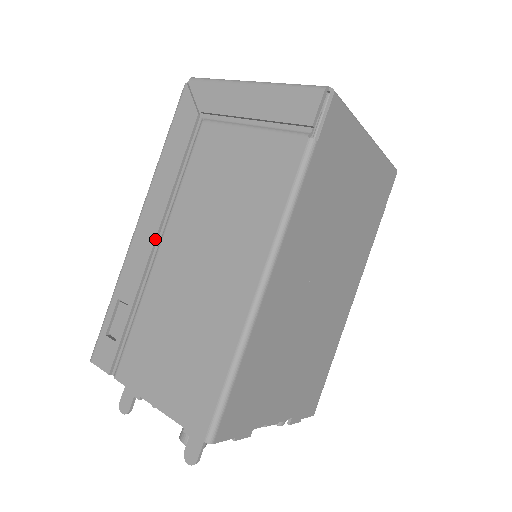
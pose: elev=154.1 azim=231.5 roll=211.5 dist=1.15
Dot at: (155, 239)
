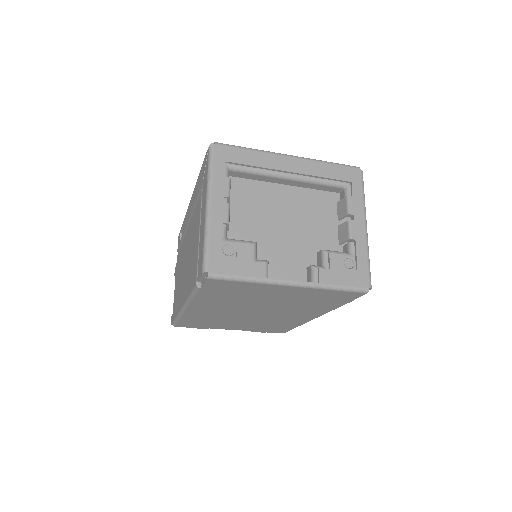
Dot at: (188, 221)
